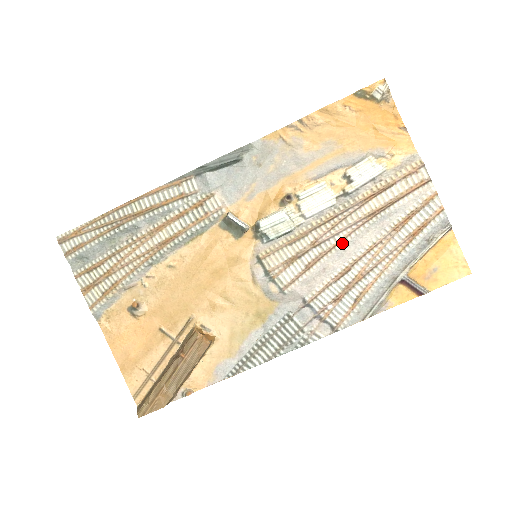
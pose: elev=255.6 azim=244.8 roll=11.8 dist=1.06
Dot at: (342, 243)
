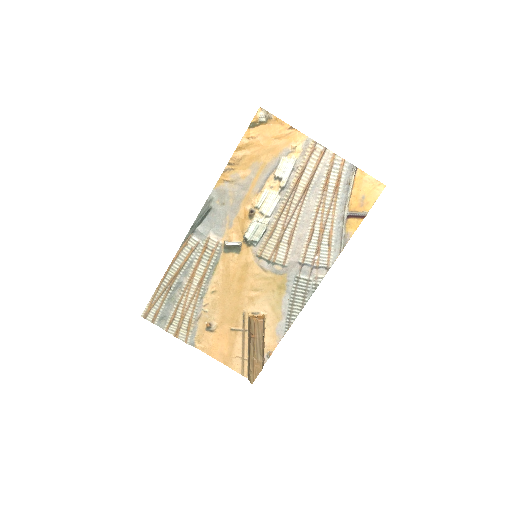
Dot at: (299, 218)
